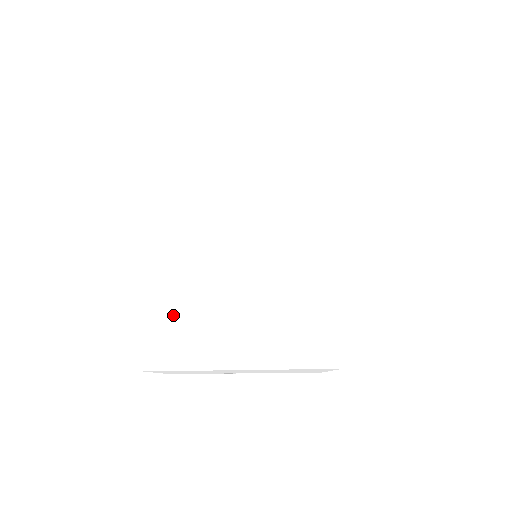
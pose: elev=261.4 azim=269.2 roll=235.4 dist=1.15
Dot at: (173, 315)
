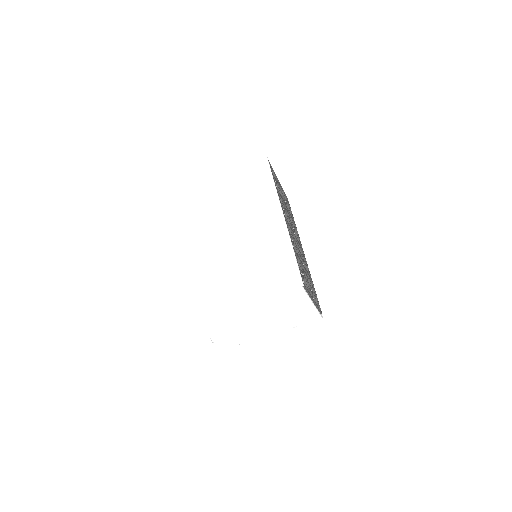
Dot at: (200, 289)
